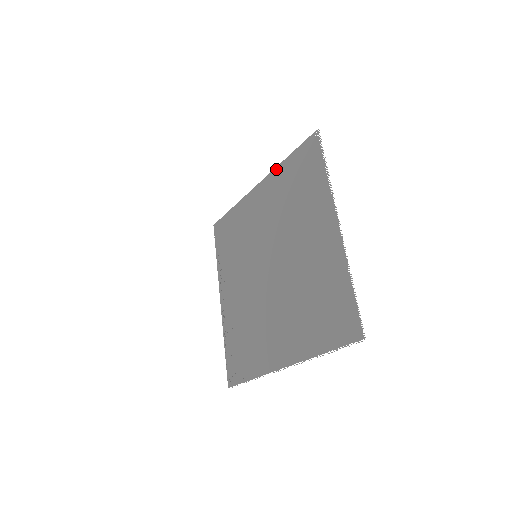
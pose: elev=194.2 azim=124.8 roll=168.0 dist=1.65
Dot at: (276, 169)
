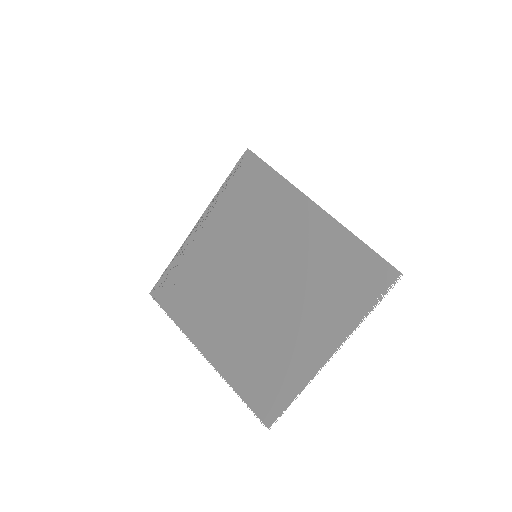
Dot at: (343, 229)
